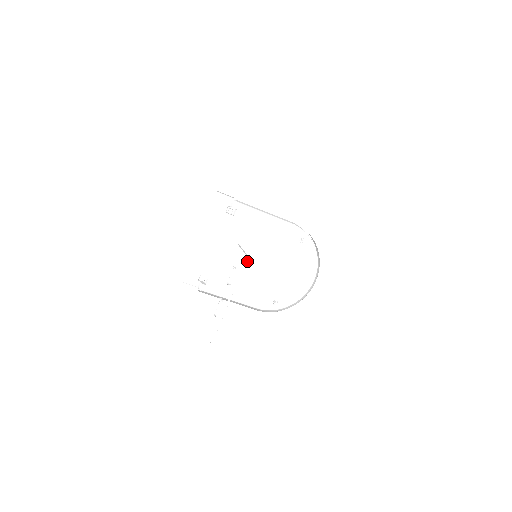
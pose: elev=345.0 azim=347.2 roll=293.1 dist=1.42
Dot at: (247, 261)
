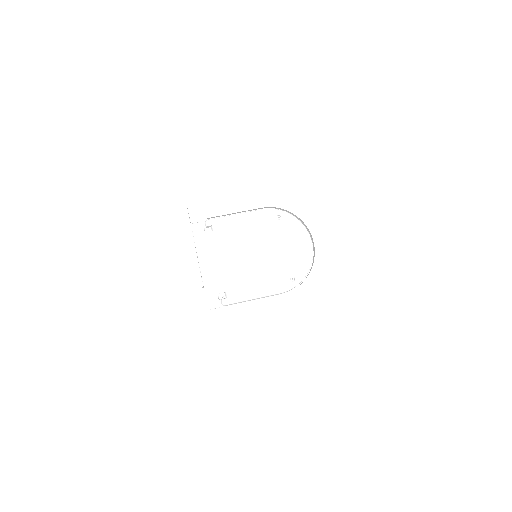
Dot at: (246, 259)
